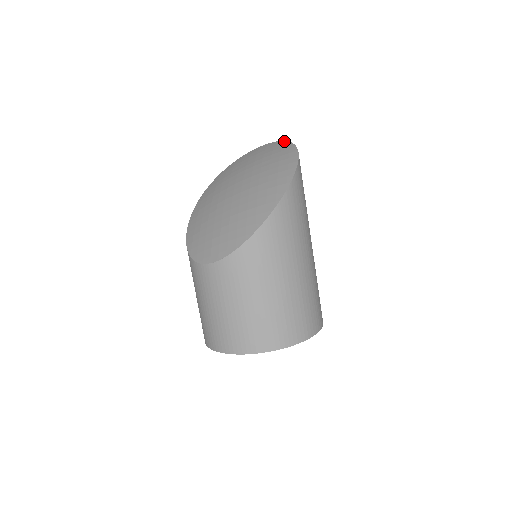
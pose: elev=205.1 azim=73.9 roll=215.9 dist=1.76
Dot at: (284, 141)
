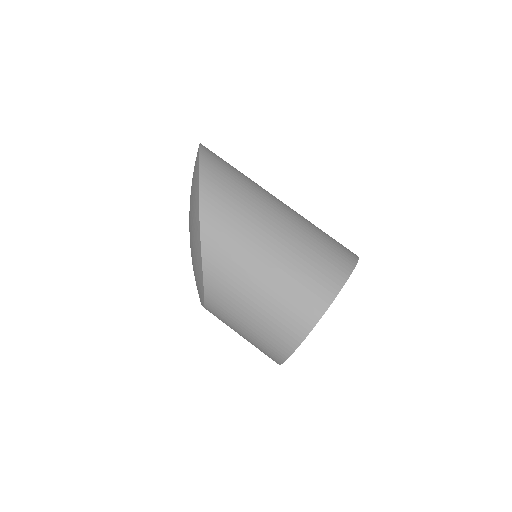
Dot at: occluded
